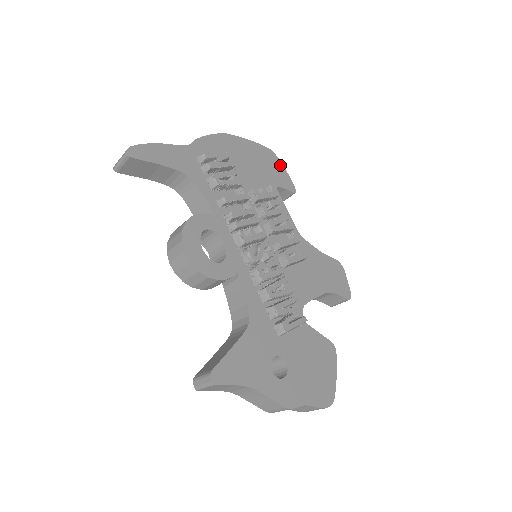
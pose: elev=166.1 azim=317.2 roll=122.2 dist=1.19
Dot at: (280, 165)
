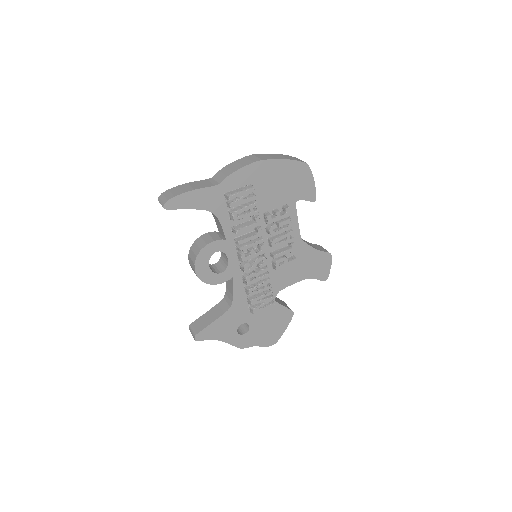
Dot at: (310, 177)
